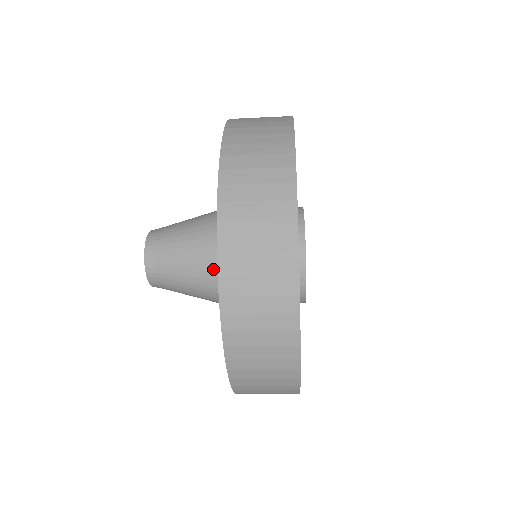
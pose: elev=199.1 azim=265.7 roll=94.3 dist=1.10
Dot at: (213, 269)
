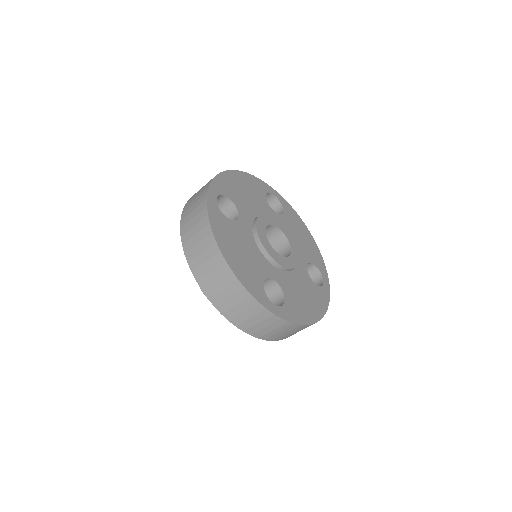
Dot at: occluded
